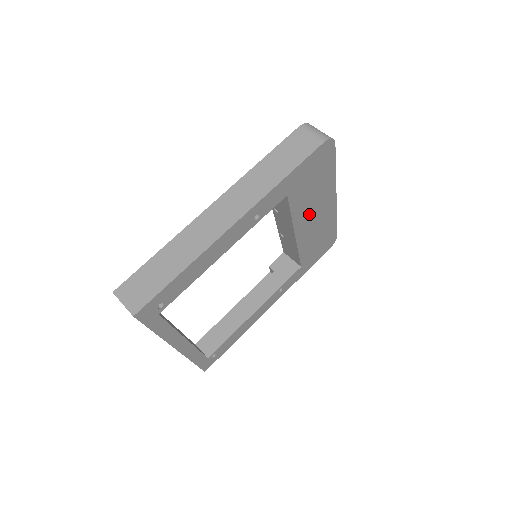
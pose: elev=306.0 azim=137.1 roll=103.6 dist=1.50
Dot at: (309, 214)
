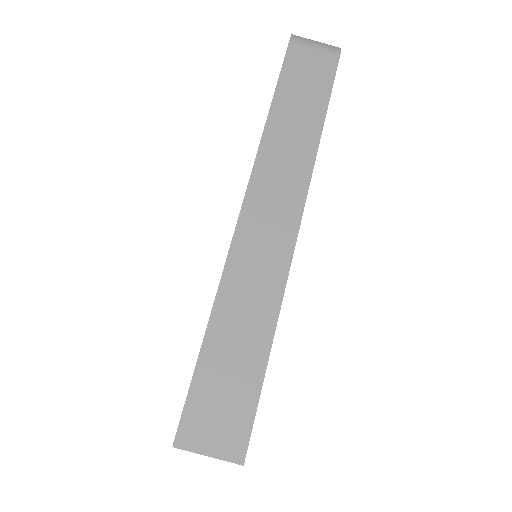
Dot at: occluded
